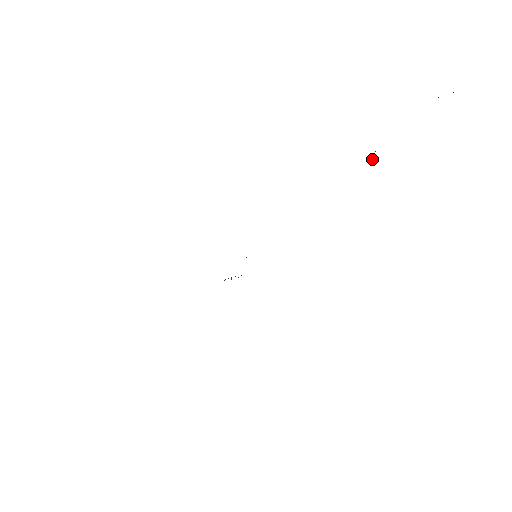
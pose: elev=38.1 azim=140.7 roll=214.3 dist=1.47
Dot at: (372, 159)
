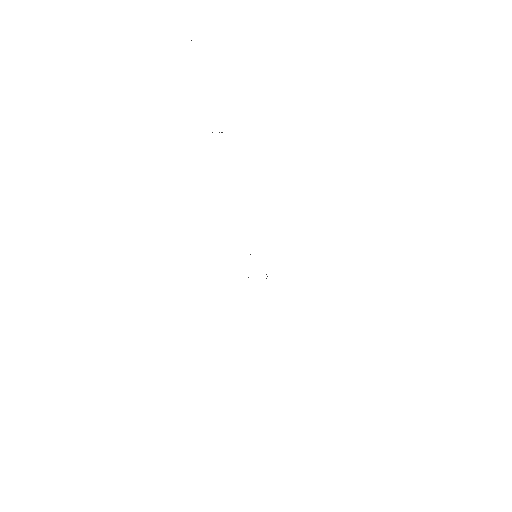
Dot at: occluded
